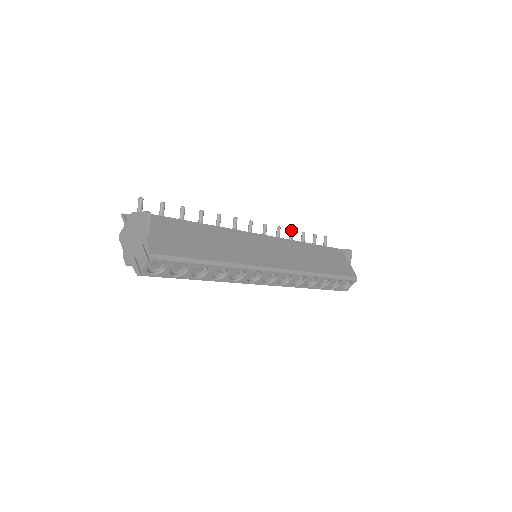
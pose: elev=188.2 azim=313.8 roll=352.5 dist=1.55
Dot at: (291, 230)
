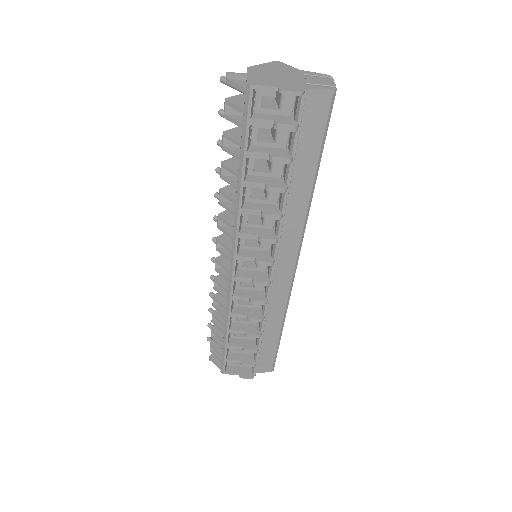
Dot at: (212, 292)
